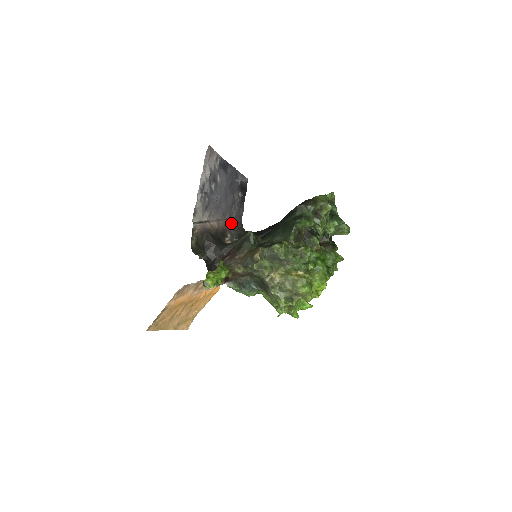
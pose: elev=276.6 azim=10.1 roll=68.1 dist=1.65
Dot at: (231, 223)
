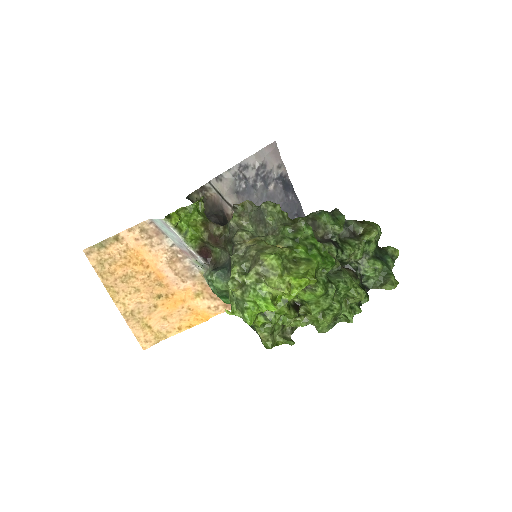
Dot at: occluded
